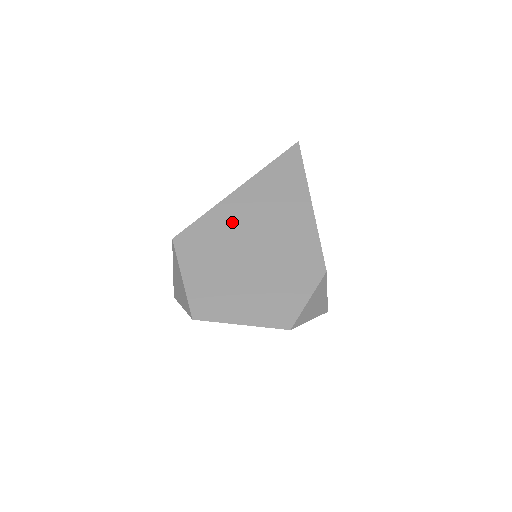
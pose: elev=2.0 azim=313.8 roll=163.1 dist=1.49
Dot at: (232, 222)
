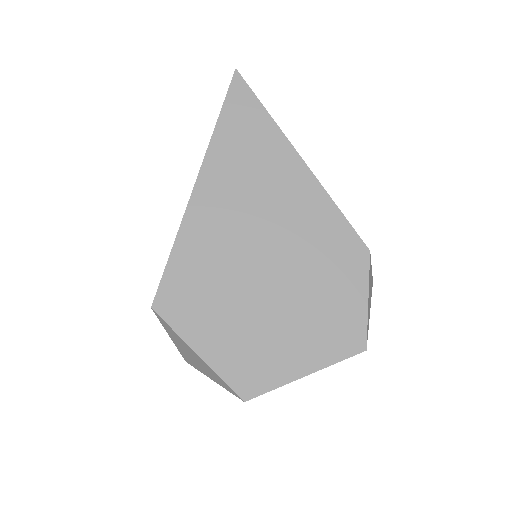
Dot at: (216, 242)
